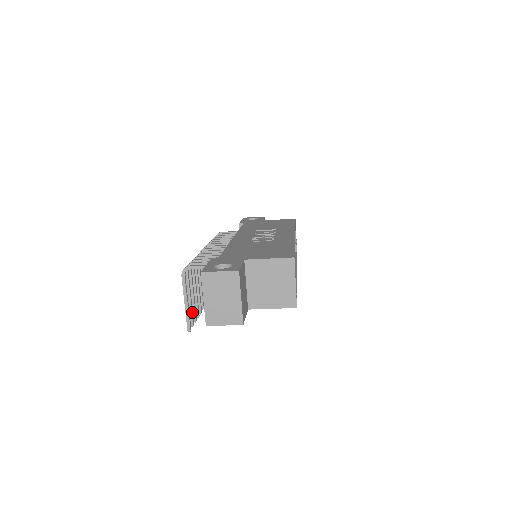
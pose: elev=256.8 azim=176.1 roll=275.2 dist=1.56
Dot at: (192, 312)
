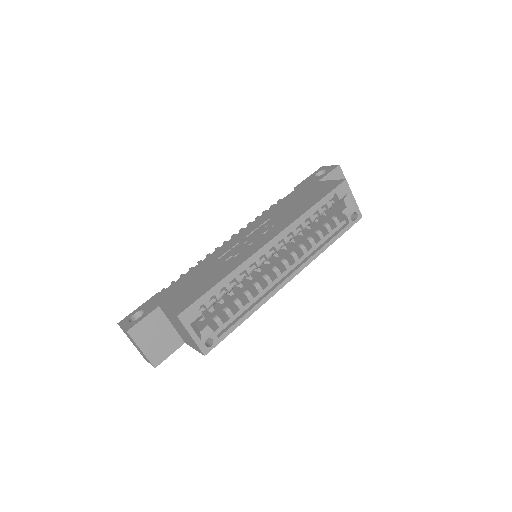
Dot at: occluded
